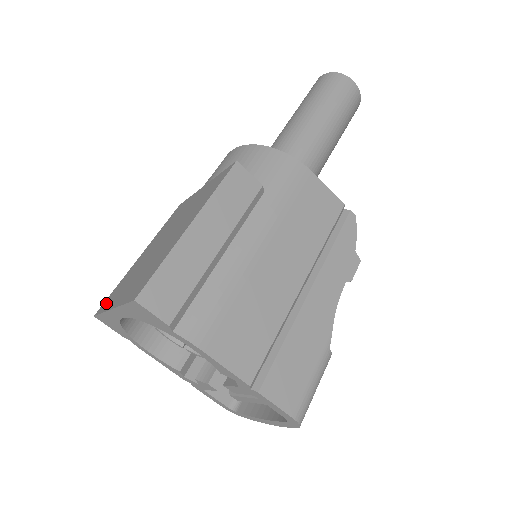
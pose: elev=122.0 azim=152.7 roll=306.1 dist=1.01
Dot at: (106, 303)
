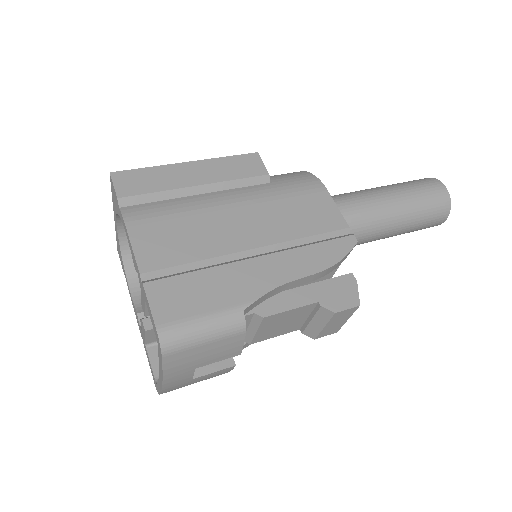
Dot at: occluded
